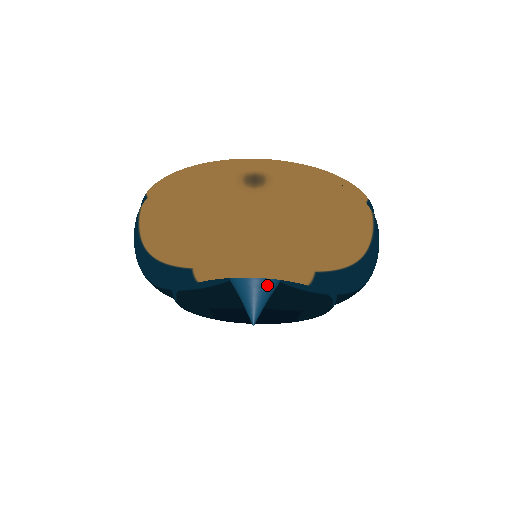
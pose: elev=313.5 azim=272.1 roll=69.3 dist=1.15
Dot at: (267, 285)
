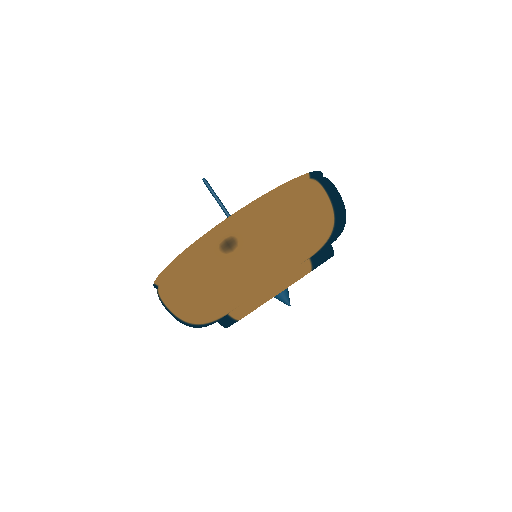
Dot at: occluded
